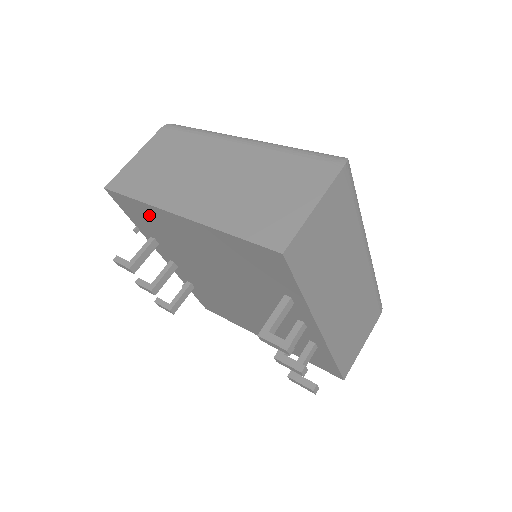
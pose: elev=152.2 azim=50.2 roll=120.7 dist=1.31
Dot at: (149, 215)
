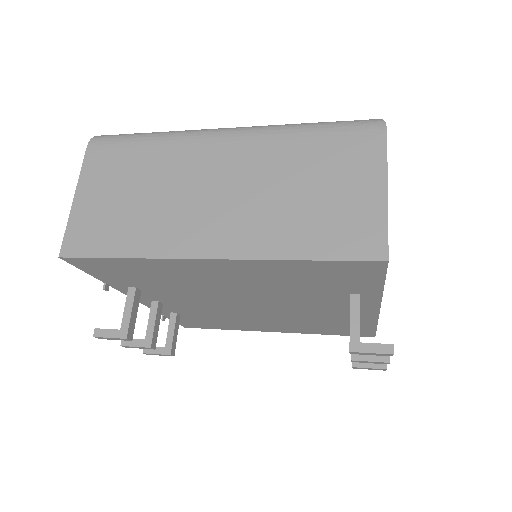
Dot at: (143, 268)
